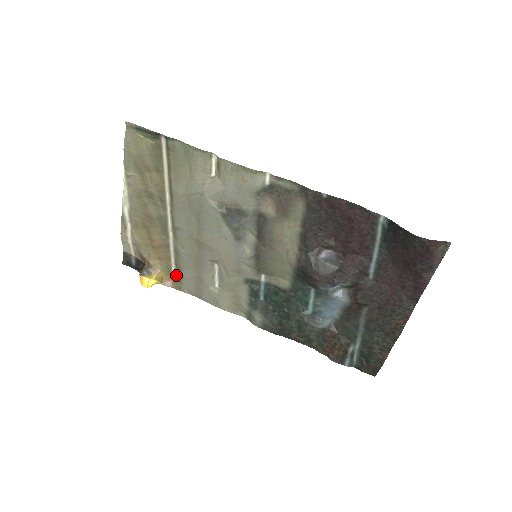
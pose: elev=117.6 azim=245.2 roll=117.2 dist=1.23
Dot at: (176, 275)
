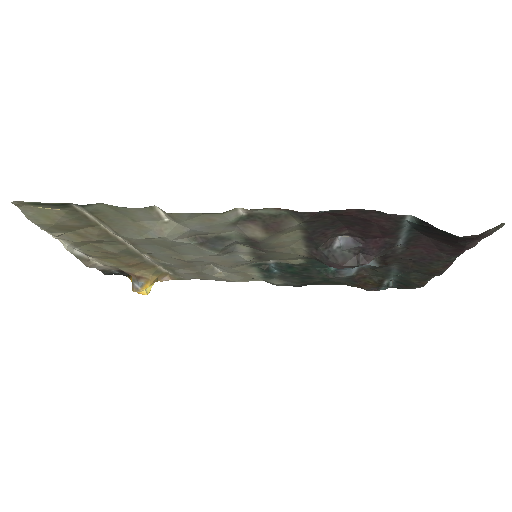
Dot at: (170, 272)
